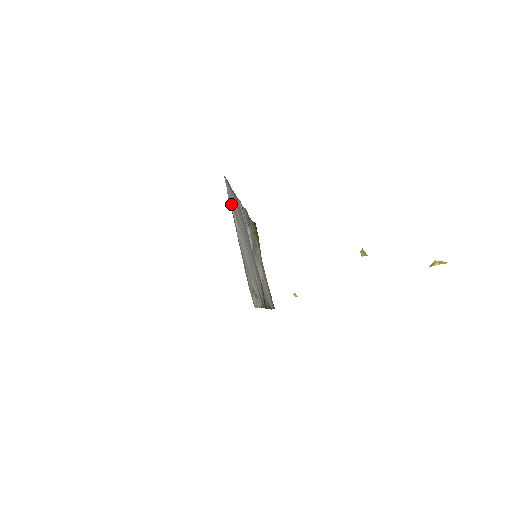
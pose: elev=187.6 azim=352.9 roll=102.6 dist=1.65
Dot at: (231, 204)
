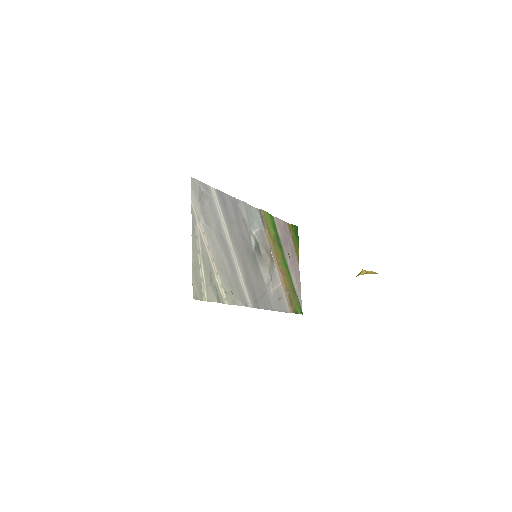
Dot at: (196, 203)
